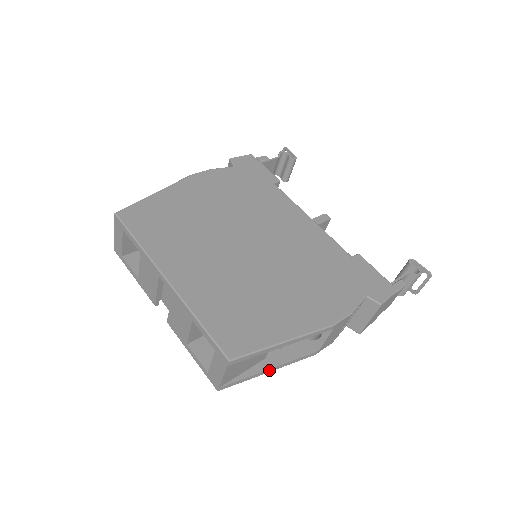
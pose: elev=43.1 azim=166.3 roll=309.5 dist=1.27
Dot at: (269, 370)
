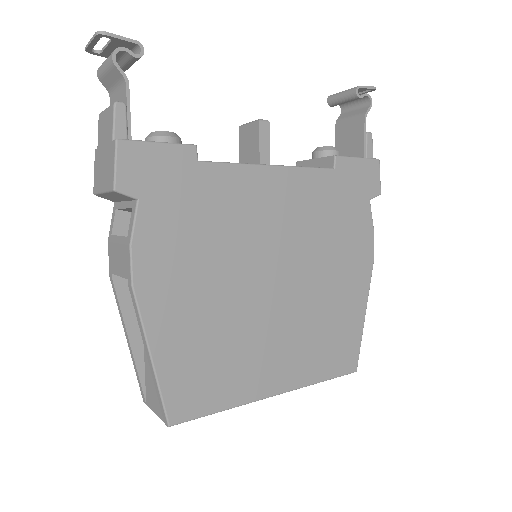
Dot at: occluded
